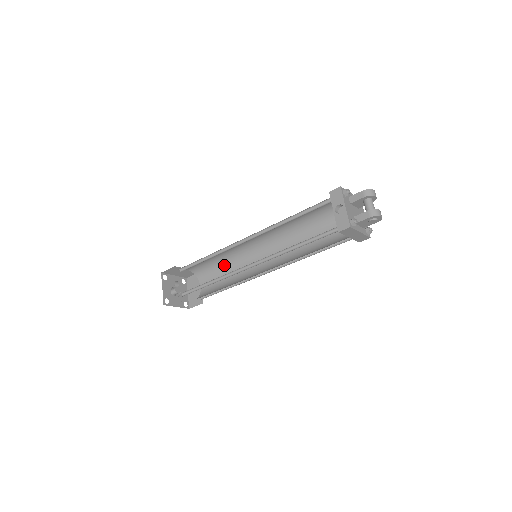
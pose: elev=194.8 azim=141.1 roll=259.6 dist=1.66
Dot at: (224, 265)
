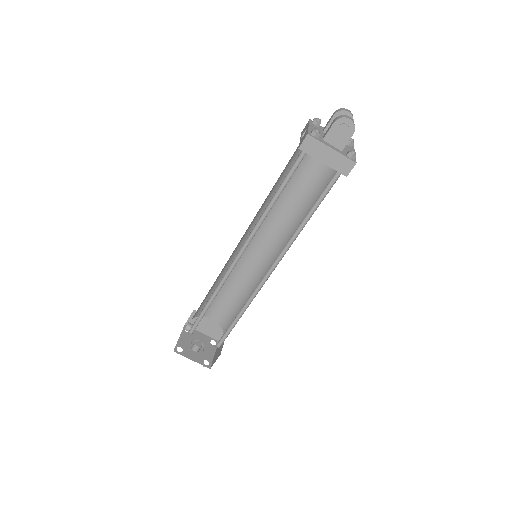
Dot at: (242, 299)
